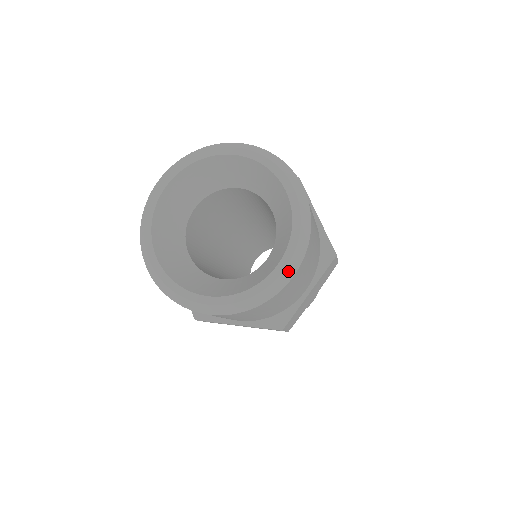
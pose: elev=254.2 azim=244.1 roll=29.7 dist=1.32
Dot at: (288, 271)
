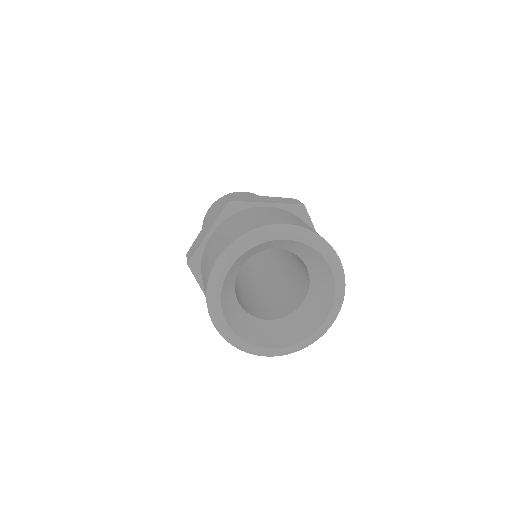
Dot at: (330, 325)
